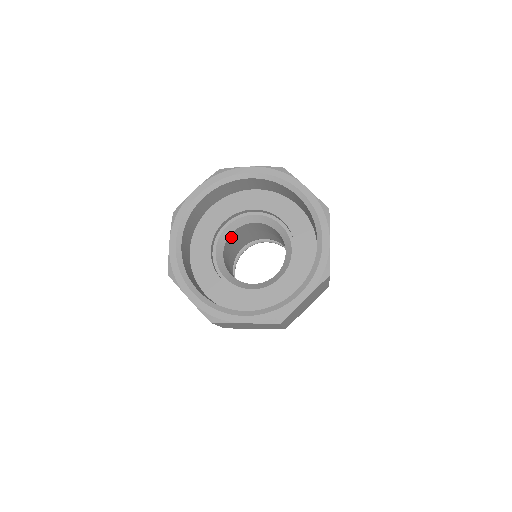
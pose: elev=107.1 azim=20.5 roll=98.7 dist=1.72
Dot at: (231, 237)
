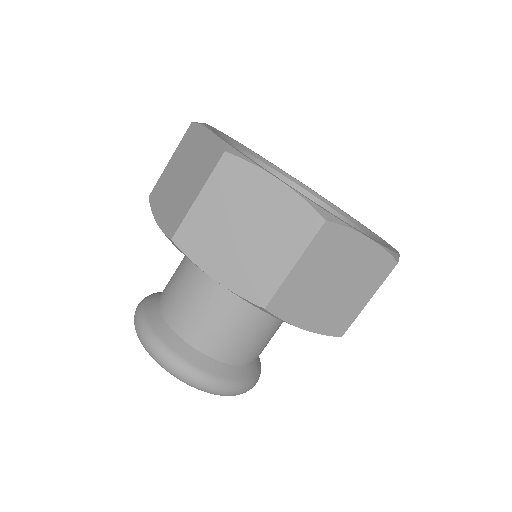
Dot at: occluded
